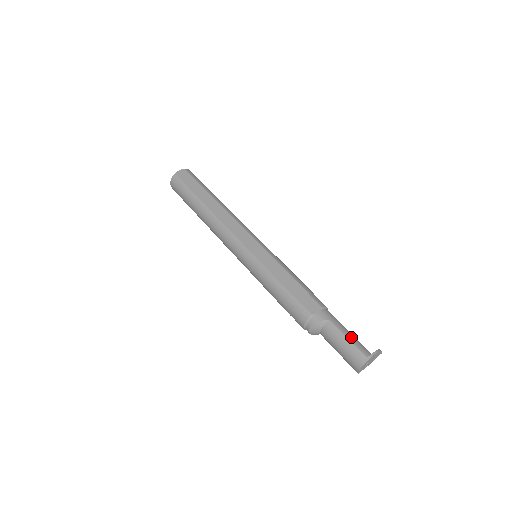
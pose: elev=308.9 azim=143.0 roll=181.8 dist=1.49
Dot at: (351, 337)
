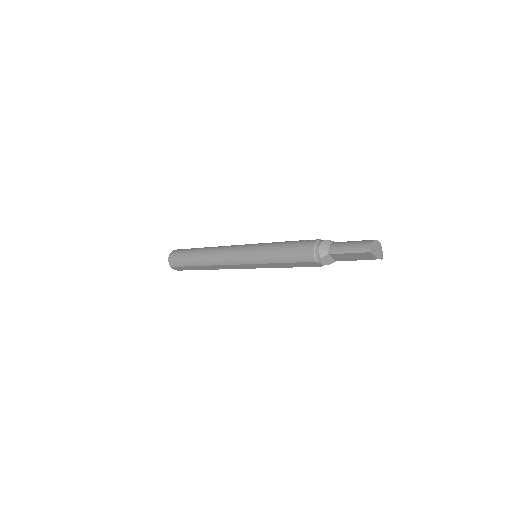
Dot at: occluded
